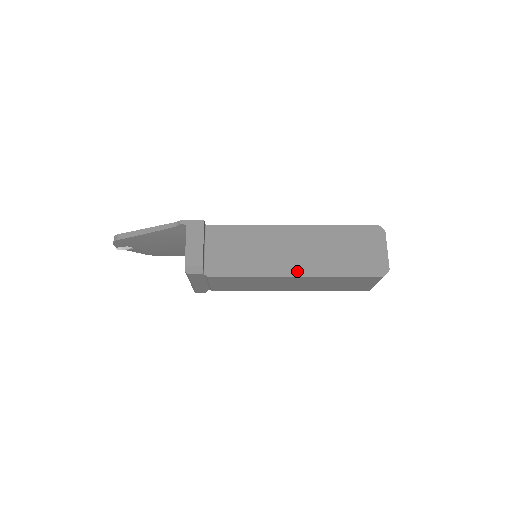
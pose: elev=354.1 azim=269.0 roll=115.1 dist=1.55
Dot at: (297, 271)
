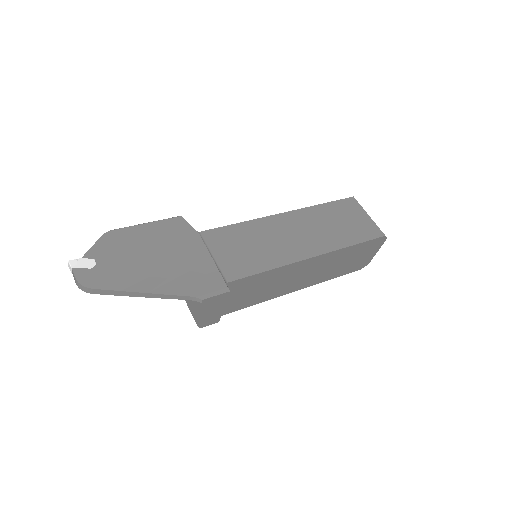
Dot at: (299, 288)
